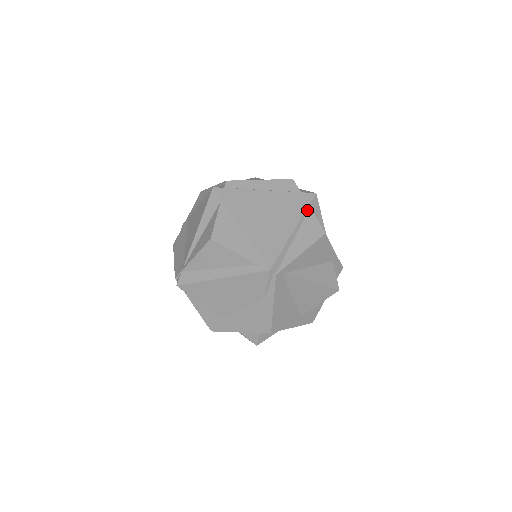
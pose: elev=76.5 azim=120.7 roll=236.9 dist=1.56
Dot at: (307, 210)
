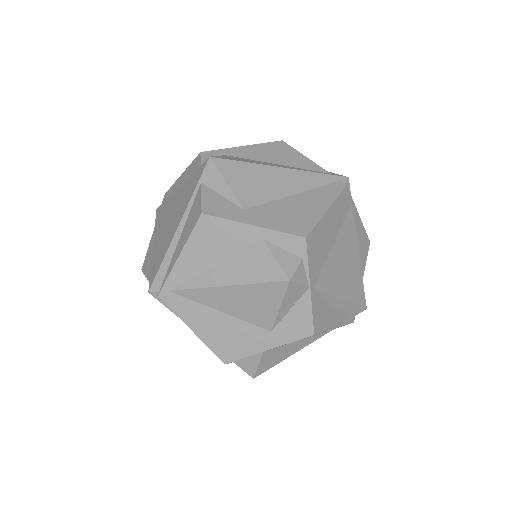
Dot at: (197, 189)
